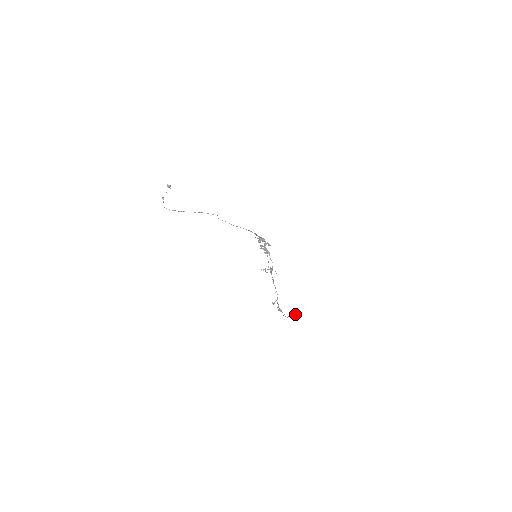
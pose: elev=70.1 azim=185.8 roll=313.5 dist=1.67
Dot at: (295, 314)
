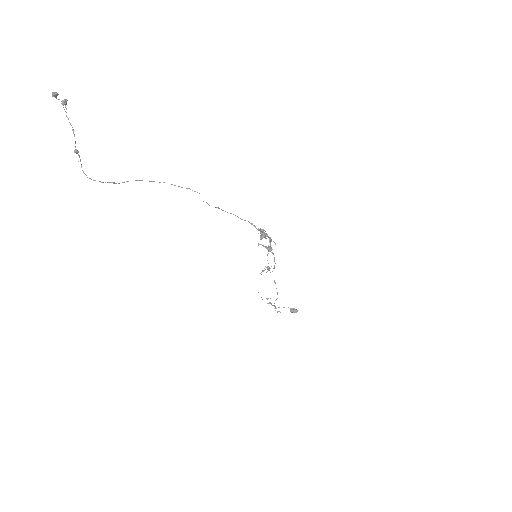
Dot at: (293, 312)
